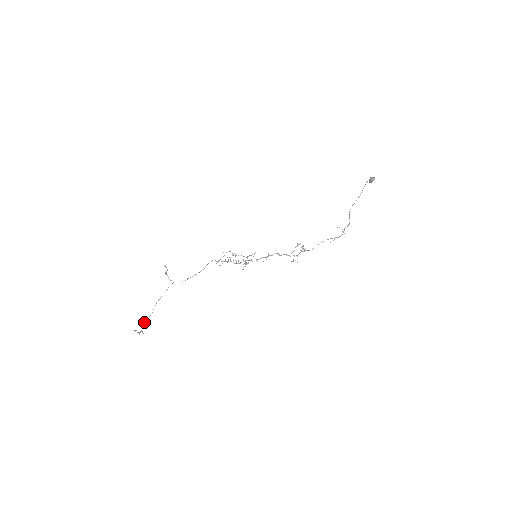
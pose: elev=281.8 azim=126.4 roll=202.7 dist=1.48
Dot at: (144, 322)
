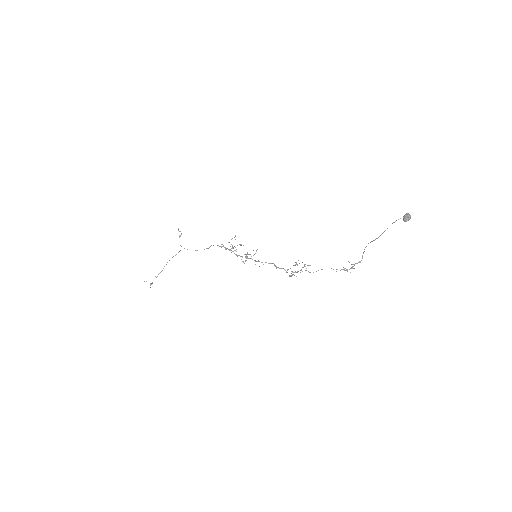
Dot at: (155, 276)
